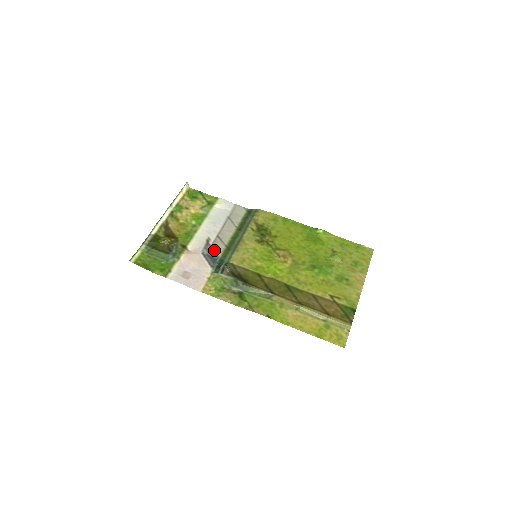
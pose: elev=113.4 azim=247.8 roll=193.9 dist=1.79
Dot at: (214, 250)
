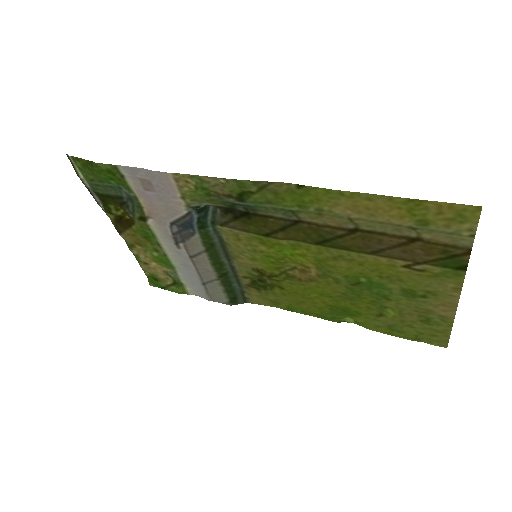
Dot at: (187, 238)
